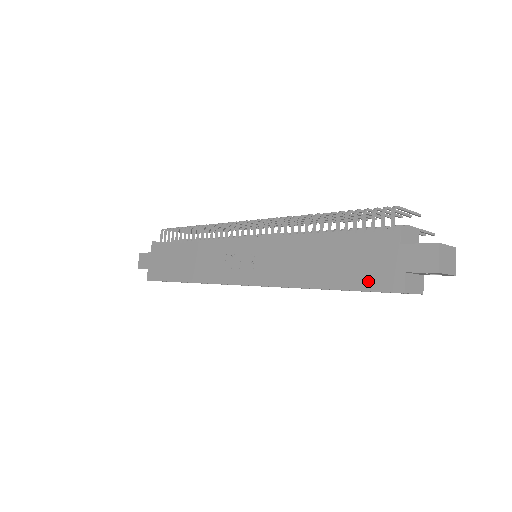
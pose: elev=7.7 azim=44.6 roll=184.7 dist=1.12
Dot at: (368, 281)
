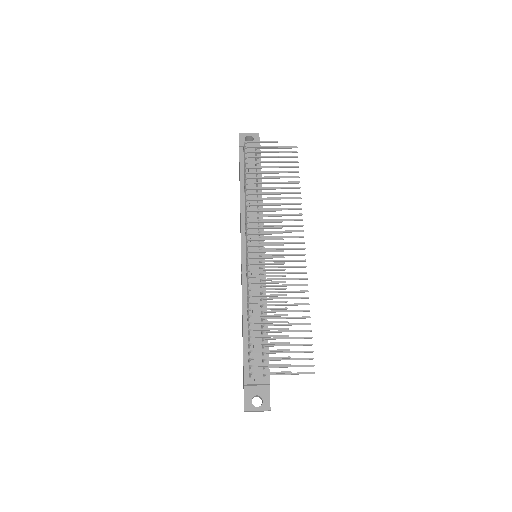
Dot at: occluded
